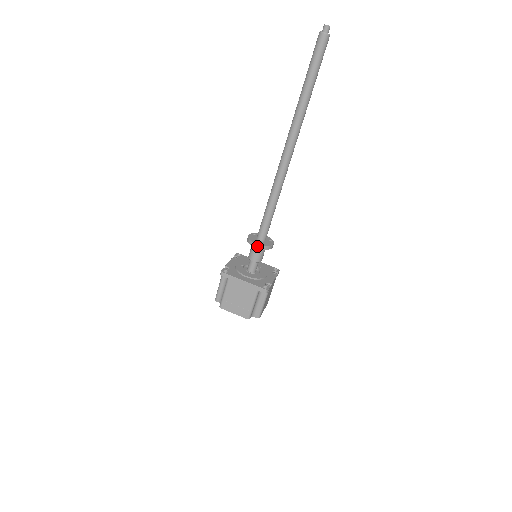
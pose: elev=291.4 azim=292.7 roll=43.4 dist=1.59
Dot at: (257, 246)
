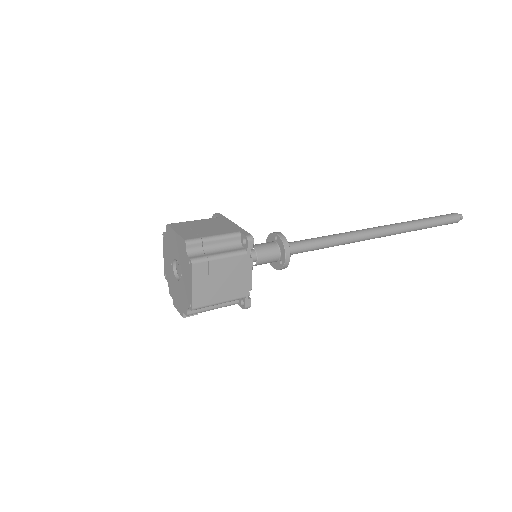
Dot at: (279, 233)
